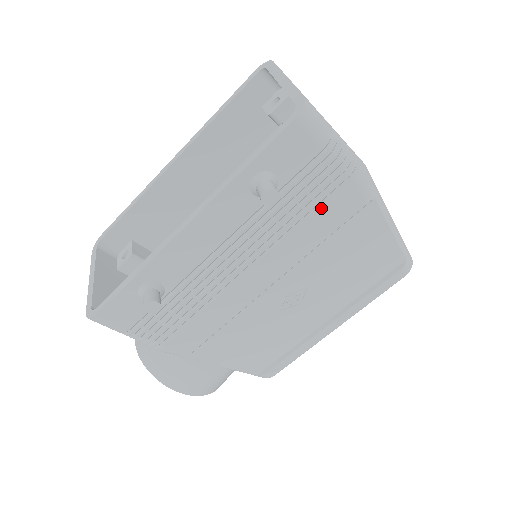
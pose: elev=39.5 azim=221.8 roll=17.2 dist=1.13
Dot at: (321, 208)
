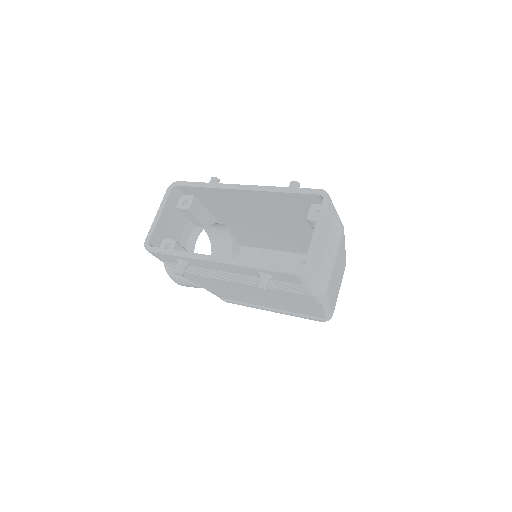
Dot at: (291, 292)
